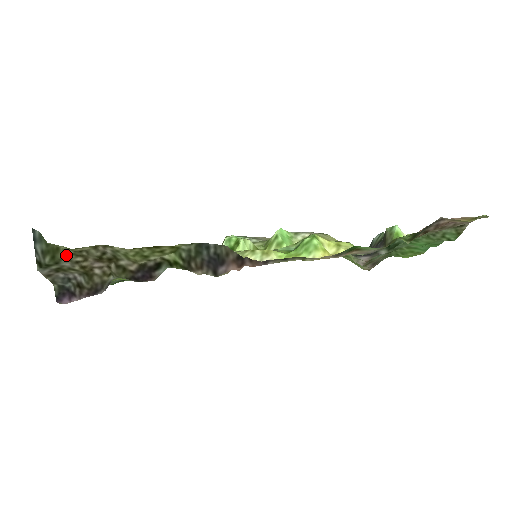
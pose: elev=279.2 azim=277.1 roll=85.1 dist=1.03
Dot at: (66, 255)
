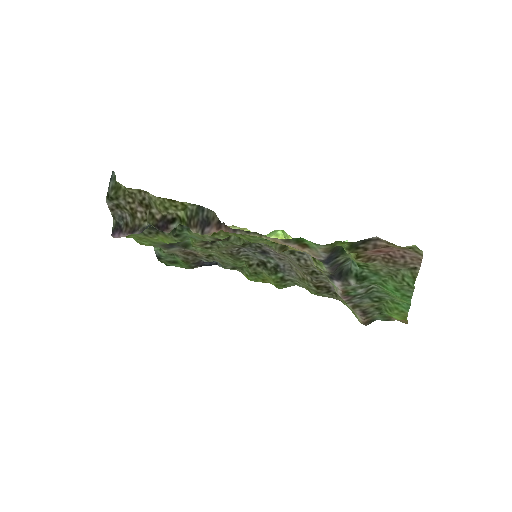
Dot at: (123, 194)
